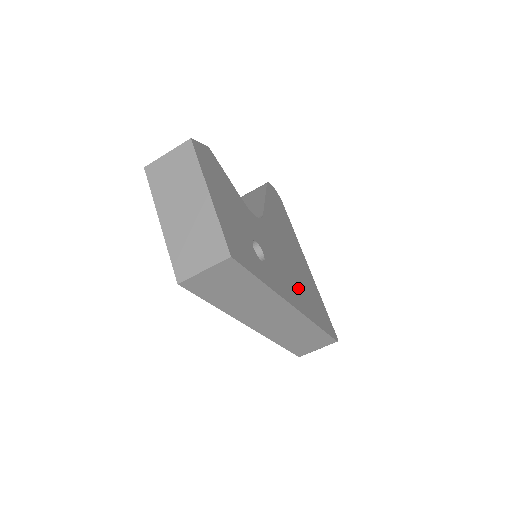
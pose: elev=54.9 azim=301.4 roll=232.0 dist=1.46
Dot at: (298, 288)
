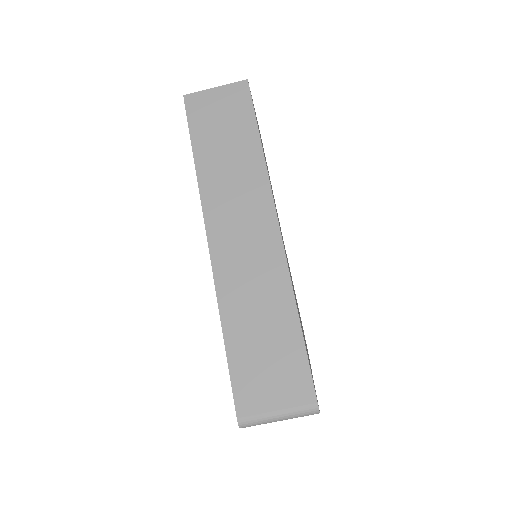
Dot at: occluded
